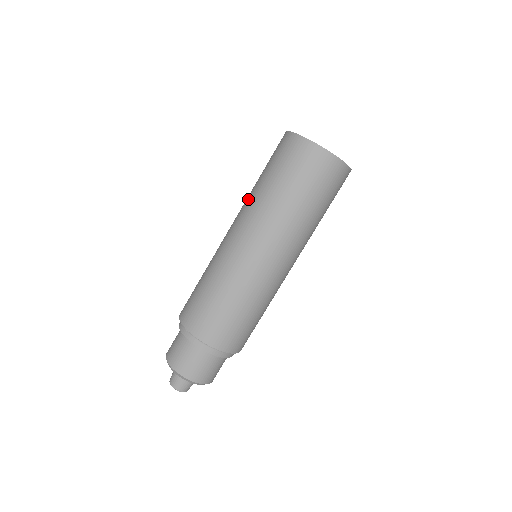
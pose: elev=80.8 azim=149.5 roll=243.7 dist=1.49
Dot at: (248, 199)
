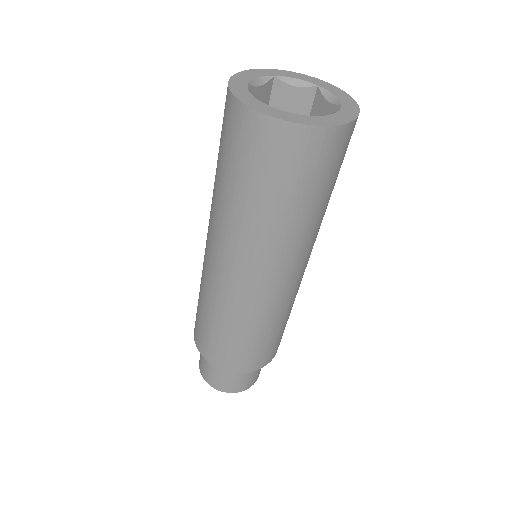
Dot at: (245, 234)
